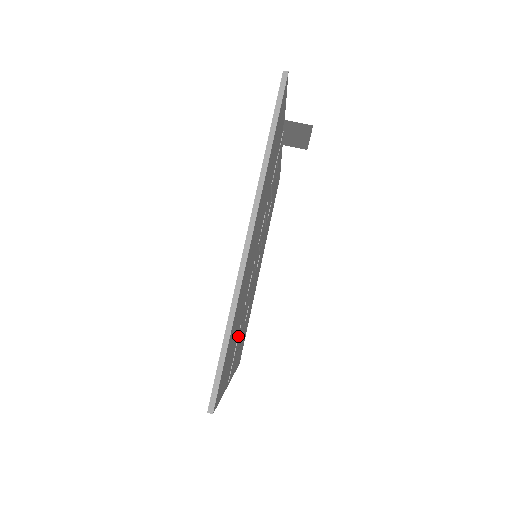
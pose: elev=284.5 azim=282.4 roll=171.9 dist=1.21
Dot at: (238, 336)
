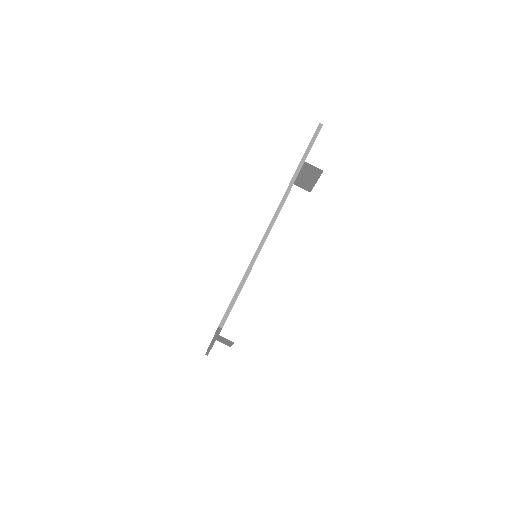
Dot at: occluded
